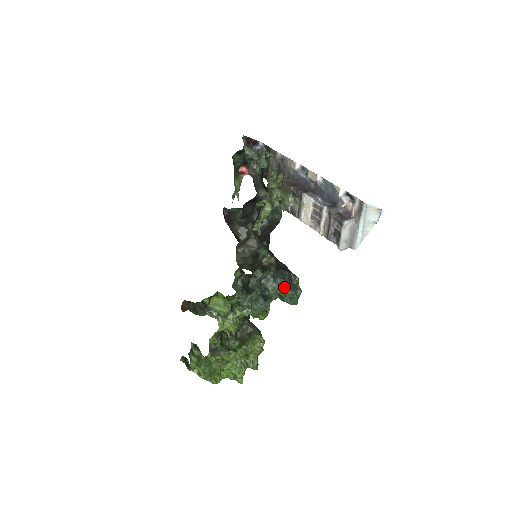
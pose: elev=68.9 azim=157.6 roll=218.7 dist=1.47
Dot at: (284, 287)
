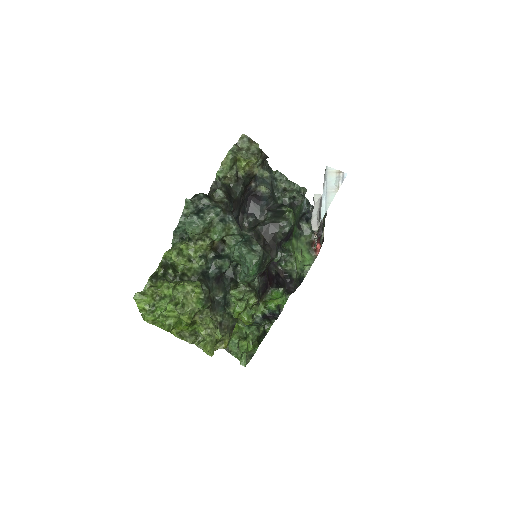
Dot at: occluded
